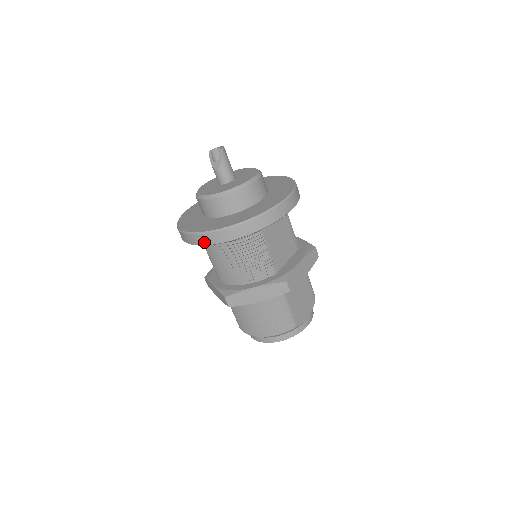
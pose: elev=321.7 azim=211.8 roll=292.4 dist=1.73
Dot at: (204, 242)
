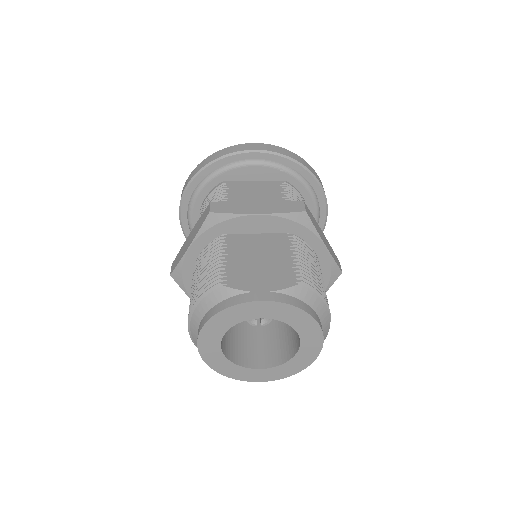
Dot at: (179, 212)
